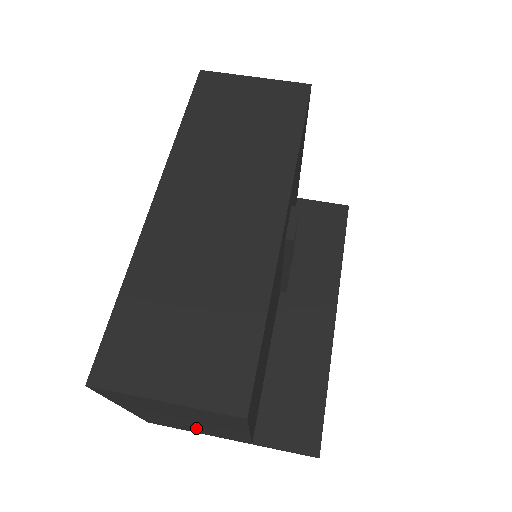
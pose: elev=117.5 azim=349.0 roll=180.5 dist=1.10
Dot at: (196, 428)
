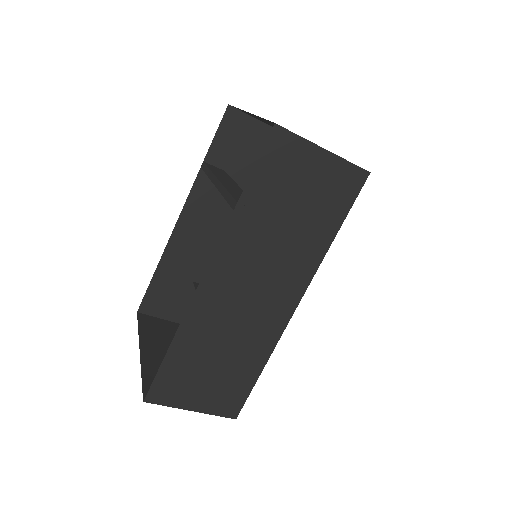
Dot at: occluded
